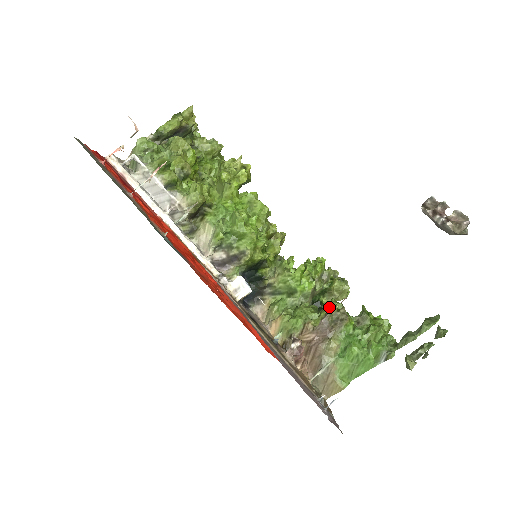
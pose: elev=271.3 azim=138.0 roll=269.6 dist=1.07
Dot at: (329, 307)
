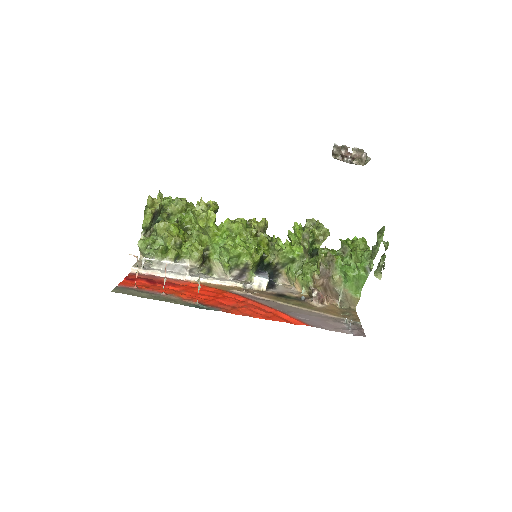
Dot at: (319, 259)
